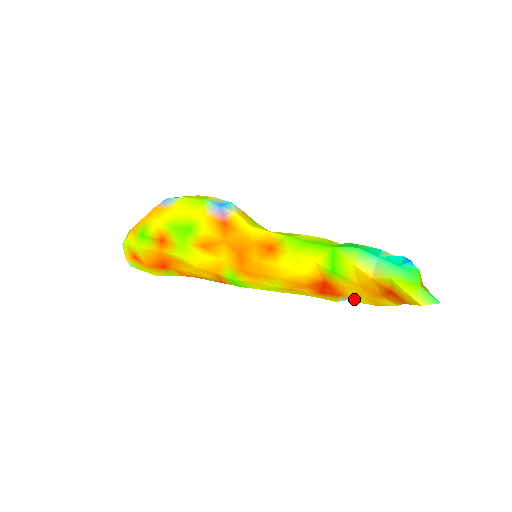
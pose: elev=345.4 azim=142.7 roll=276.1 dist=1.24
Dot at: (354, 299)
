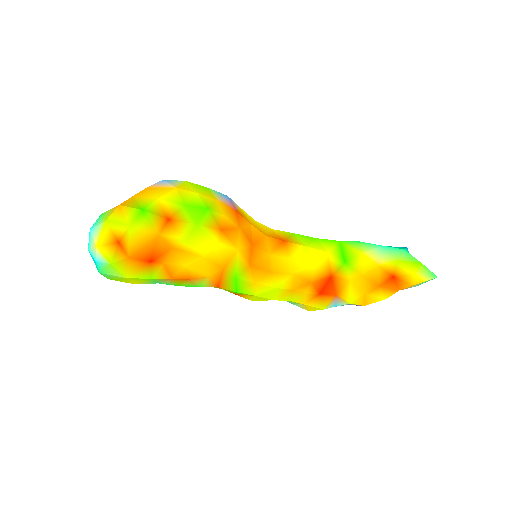
Dot at: (347, 299)
